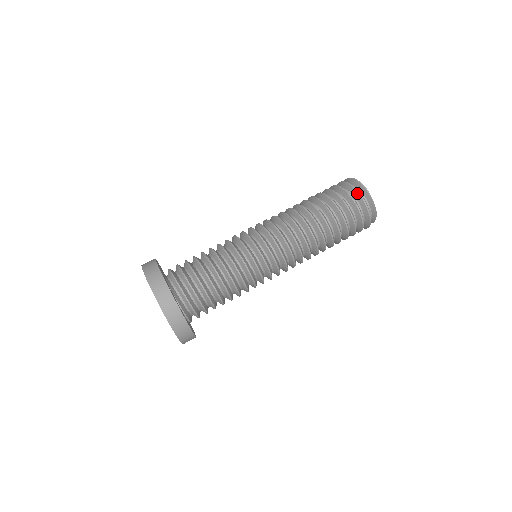
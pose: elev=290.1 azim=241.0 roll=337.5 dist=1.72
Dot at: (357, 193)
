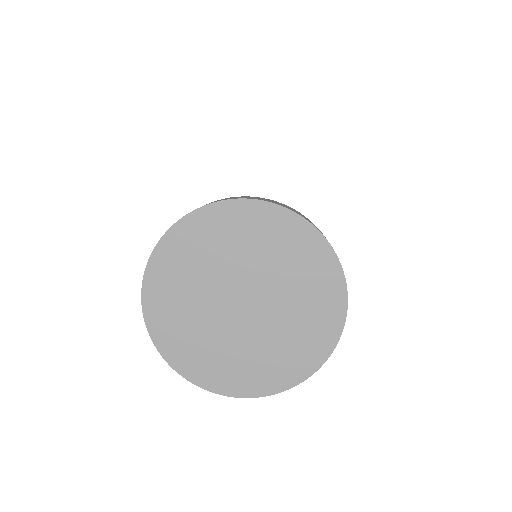
Dot at: occluded
